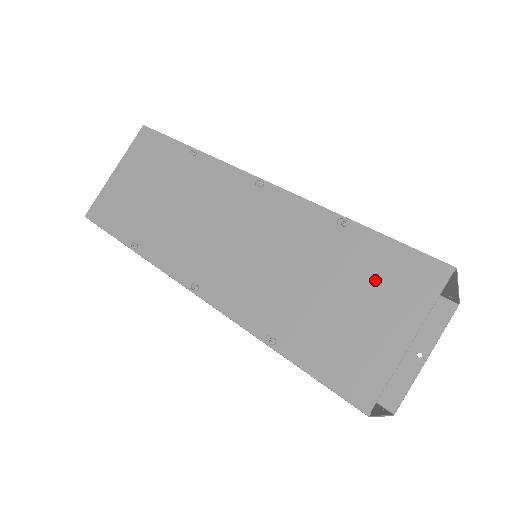
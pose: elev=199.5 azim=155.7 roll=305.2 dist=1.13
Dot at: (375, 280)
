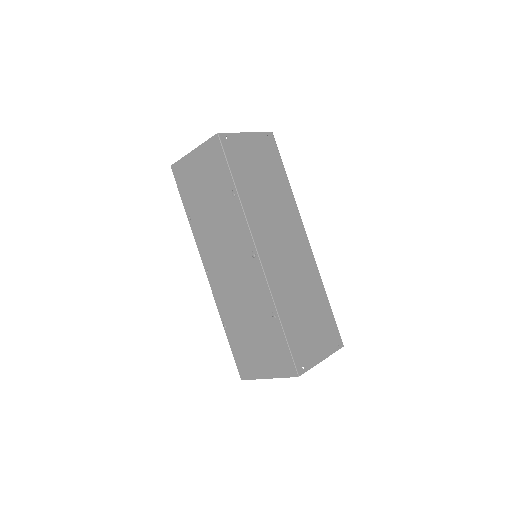
Dot at: (270, 349)
